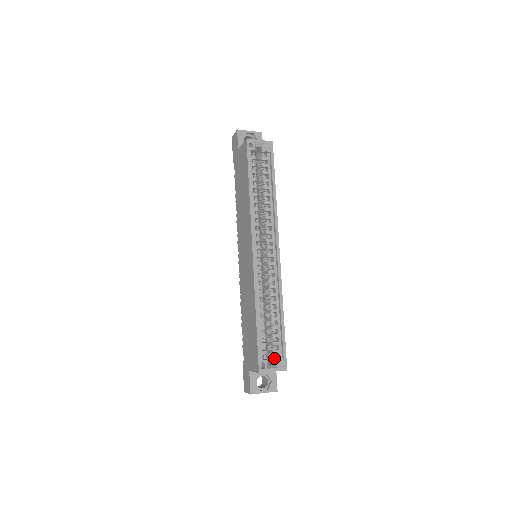
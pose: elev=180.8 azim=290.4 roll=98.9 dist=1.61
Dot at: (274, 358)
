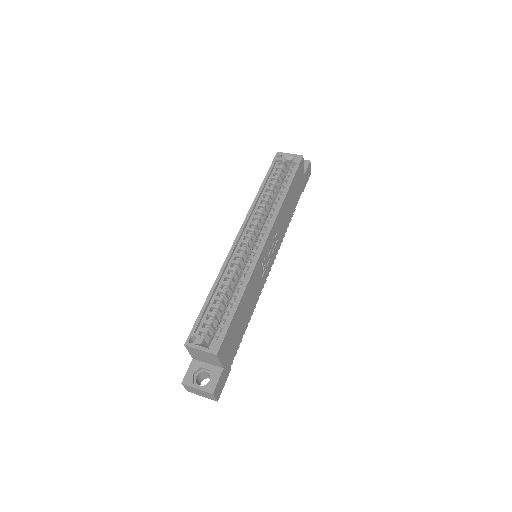
Dot at: (212, 340)
